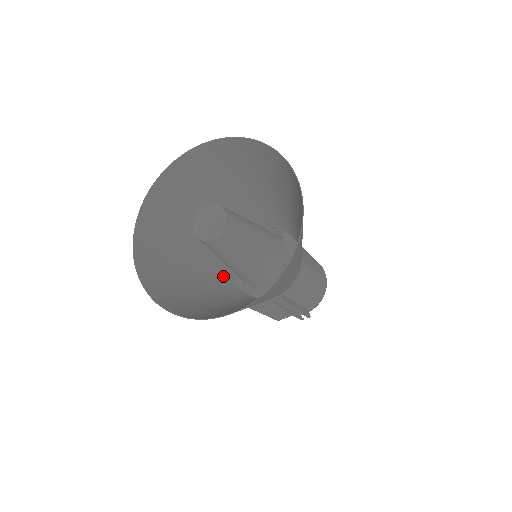
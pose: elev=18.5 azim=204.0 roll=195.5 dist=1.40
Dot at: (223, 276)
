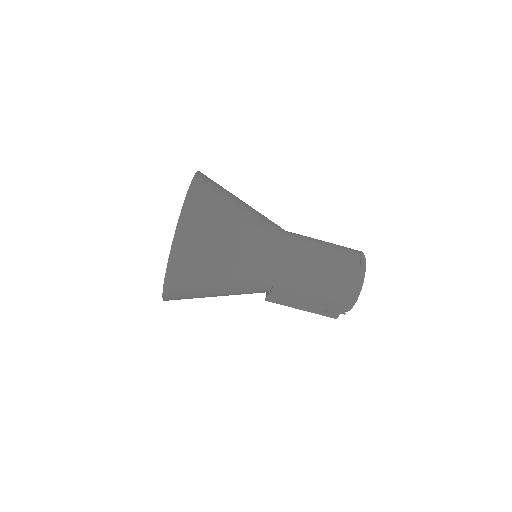
Dot at: occluded
